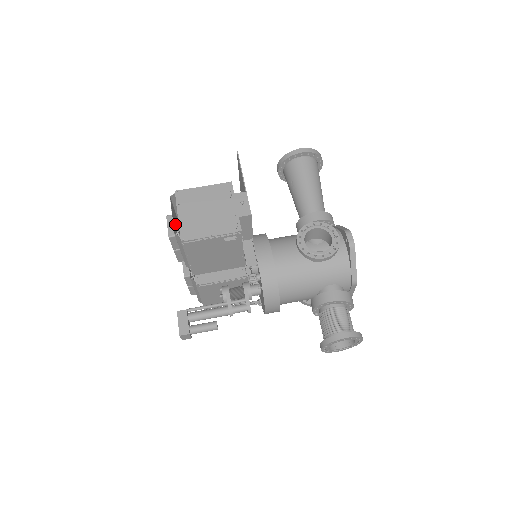
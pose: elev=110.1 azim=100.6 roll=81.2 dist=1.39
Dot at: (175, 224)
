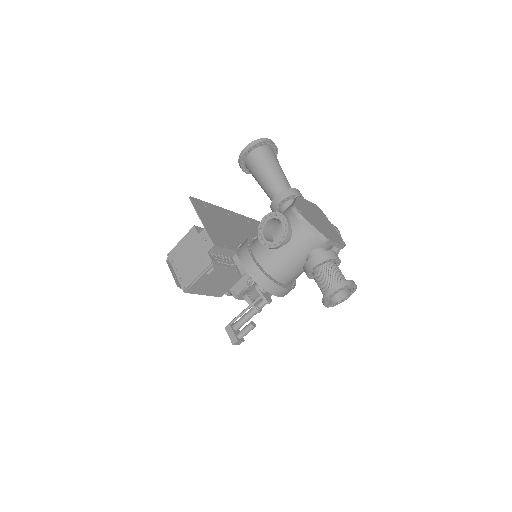
Dot at: occluded
